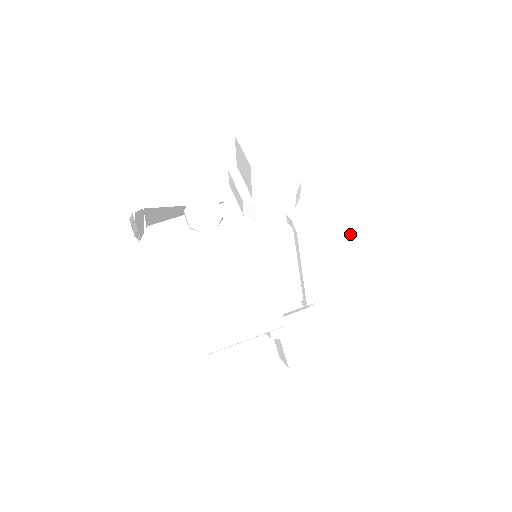
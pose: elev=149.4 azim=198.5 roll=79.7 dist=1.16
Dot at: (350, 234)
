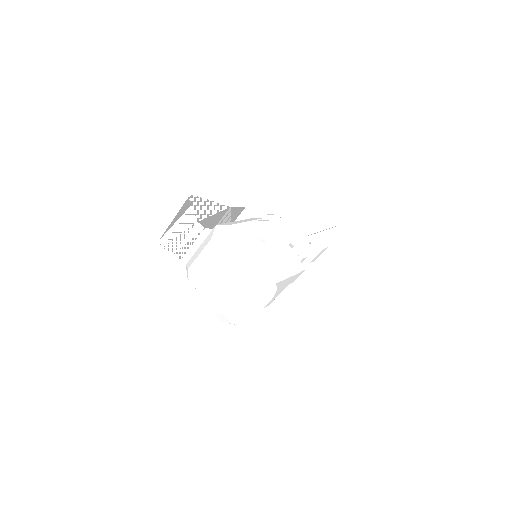
Dot at: occluded
